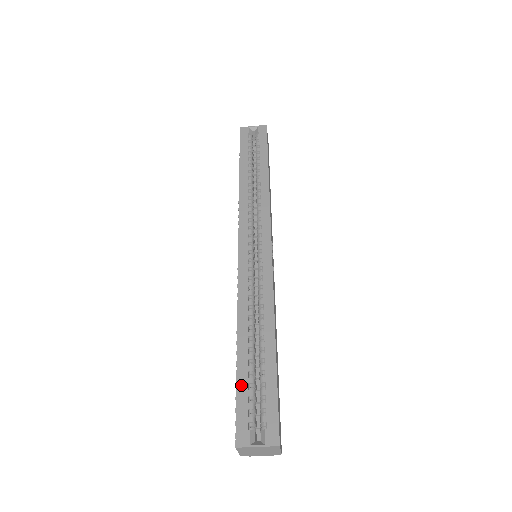
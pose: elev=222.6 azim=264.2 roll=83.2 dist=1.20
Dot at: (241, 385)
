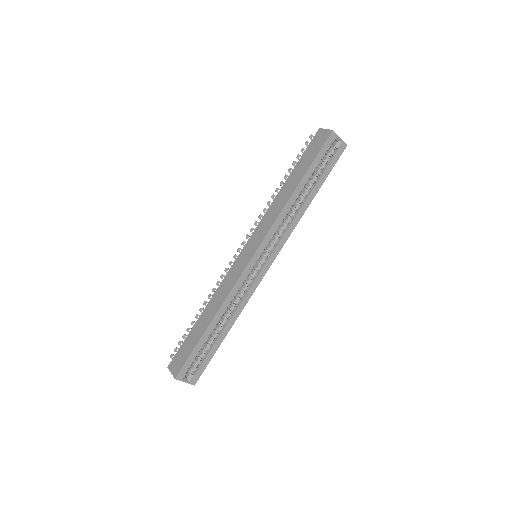
Dot at: (197, 348)
